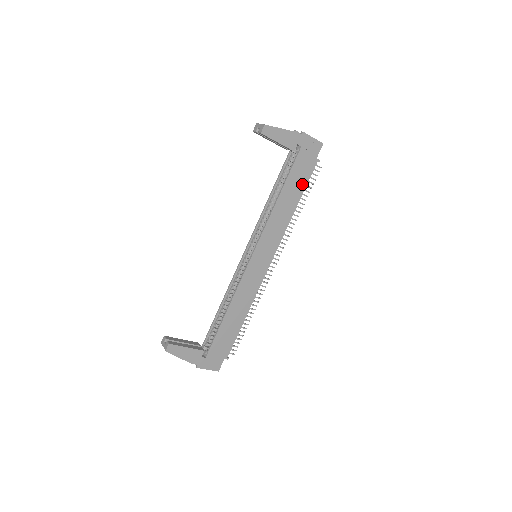
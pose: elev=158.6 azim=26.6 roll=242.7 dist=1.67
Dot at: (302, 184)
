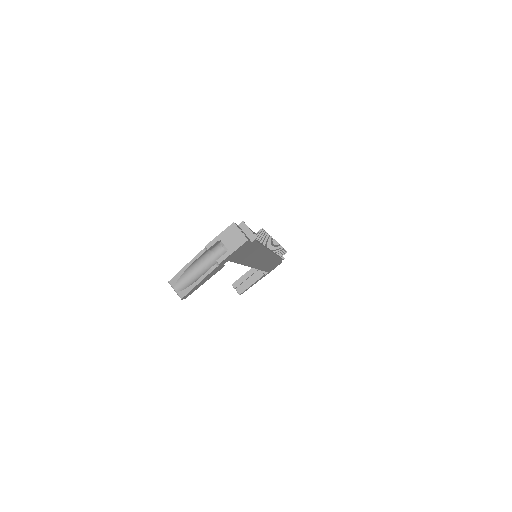
Dot at: (255, 248)
